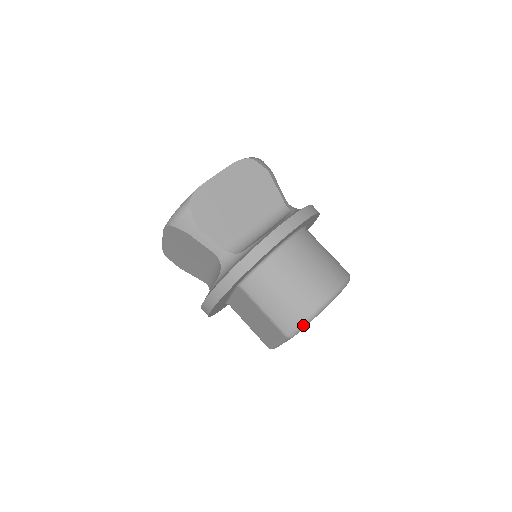
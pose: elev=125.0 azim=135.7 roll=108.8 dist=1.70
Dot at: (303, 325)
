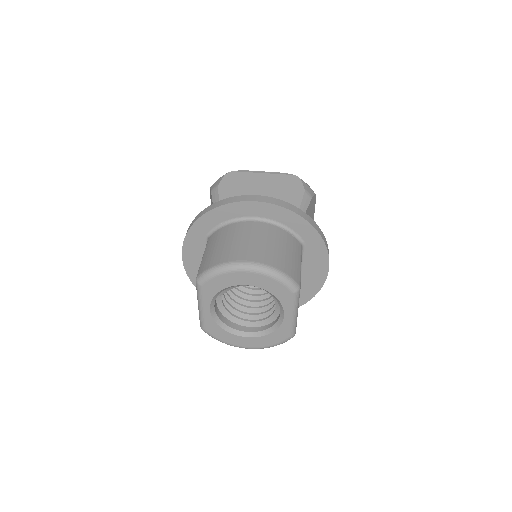
Dot at: (210, 272)
